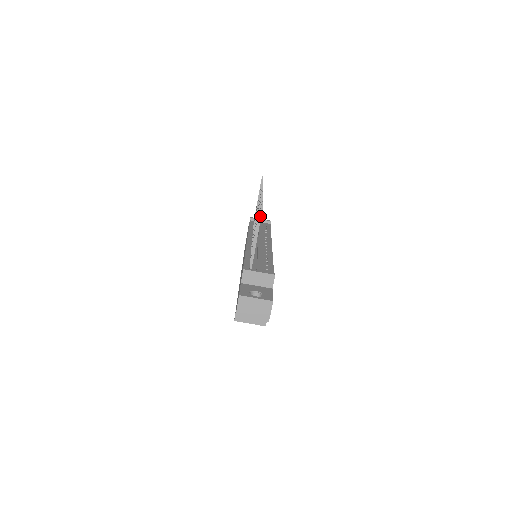
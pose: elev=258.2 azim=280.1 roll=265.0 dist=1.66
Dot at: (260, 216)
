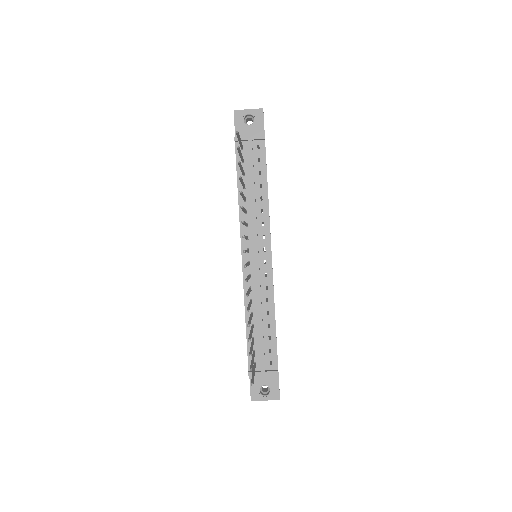
Dot at: occluded
